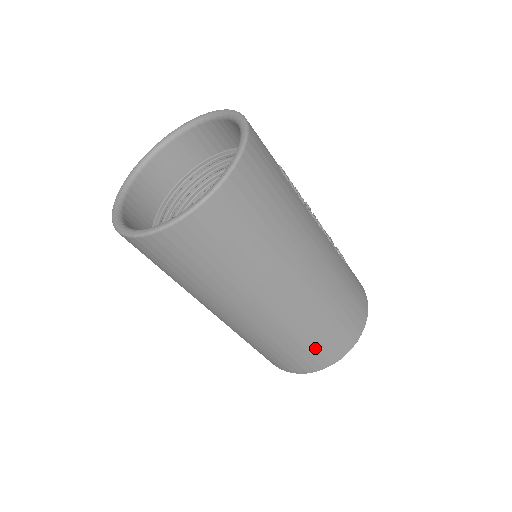
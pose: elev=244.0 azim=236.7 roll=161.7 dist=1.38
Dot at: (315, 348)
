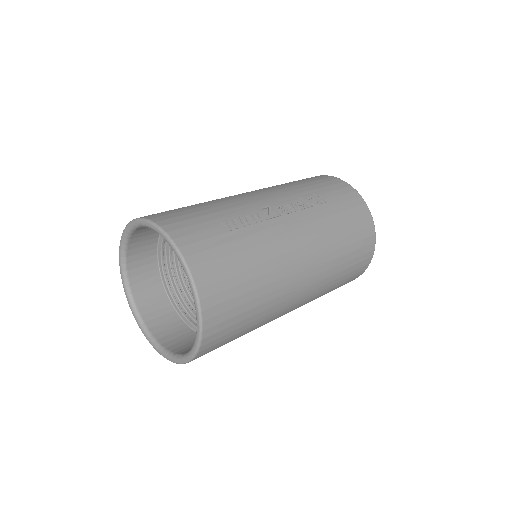
Dot at: (347, 278)
